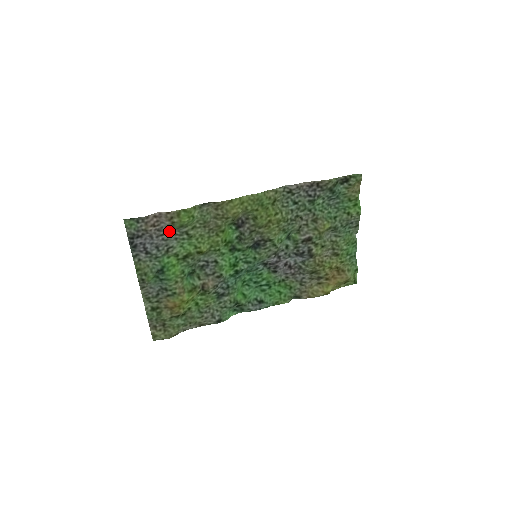
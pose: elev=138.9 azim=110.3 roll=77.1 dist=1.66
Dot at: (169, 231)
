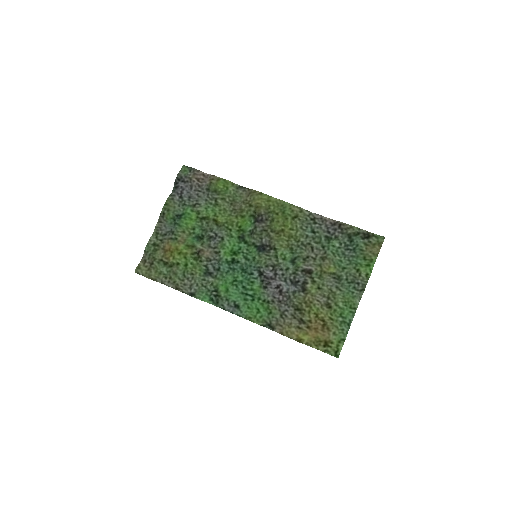
Dot at: (205, 191)
